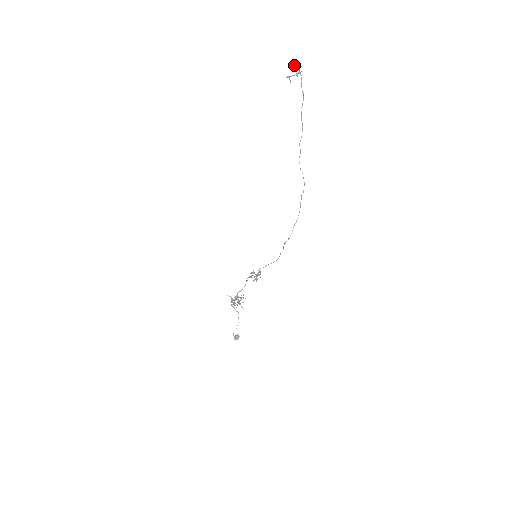
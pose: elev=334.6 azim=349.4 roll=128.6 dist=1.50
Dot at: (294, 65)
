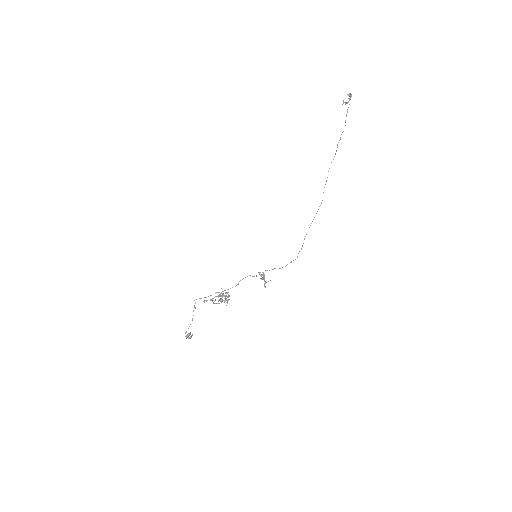
Dot at: (349, 94)
